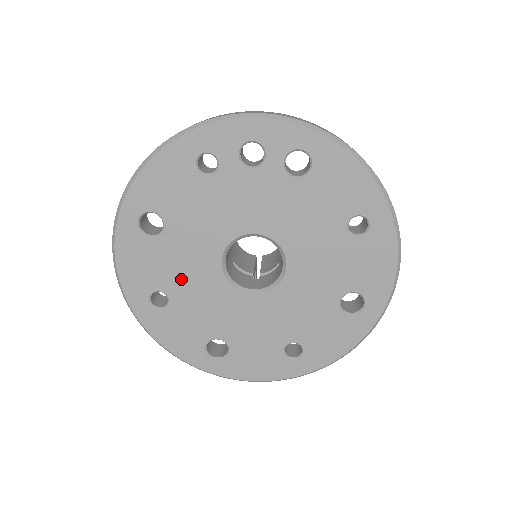
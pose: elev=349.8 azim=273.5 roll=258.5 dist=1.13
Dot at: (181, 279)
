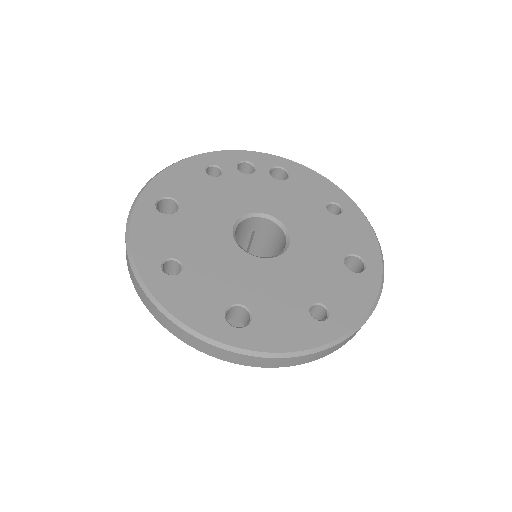
Dot at: (195, 247)
